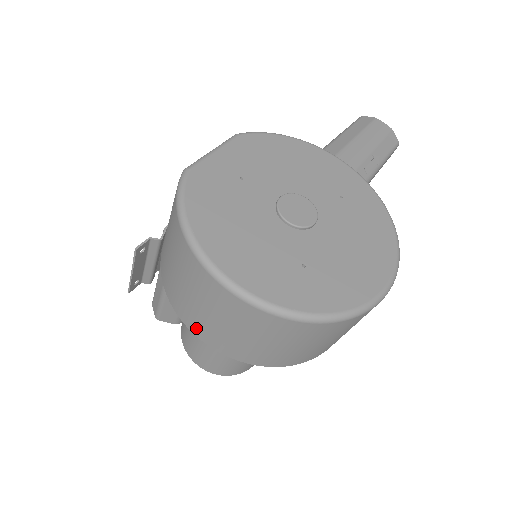
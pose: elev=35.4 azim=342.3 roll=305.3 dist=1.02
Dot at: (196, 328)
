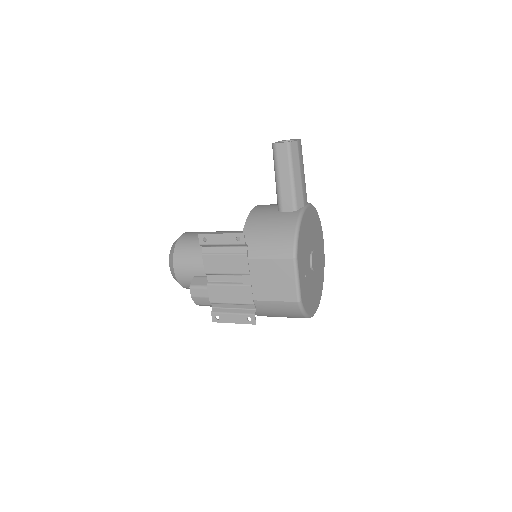
Dot at: occluded
